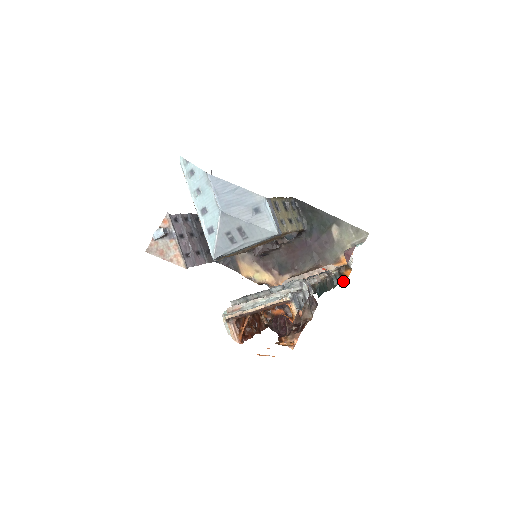
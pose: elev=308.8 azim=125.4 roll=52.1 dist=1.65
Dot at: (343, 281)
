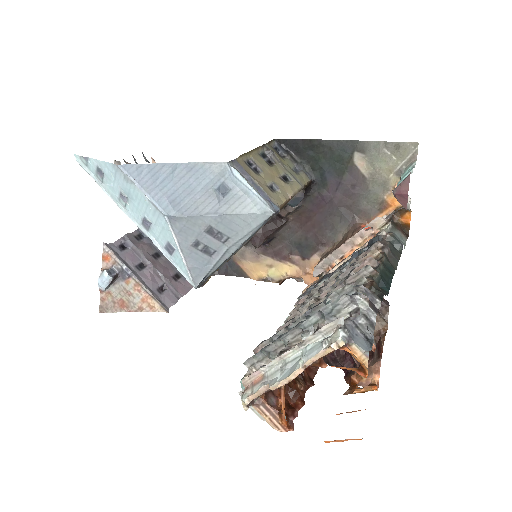
Dot at: (405, 234)
